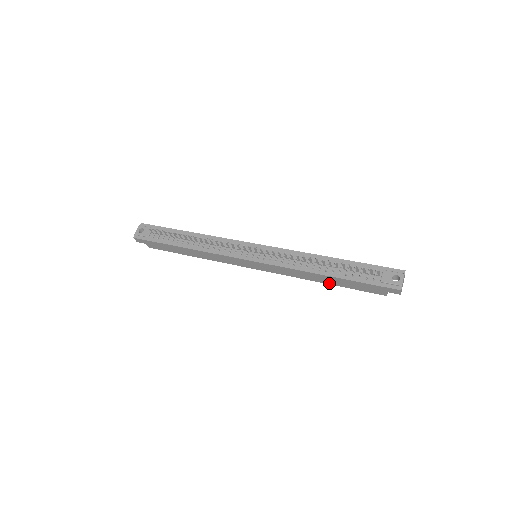
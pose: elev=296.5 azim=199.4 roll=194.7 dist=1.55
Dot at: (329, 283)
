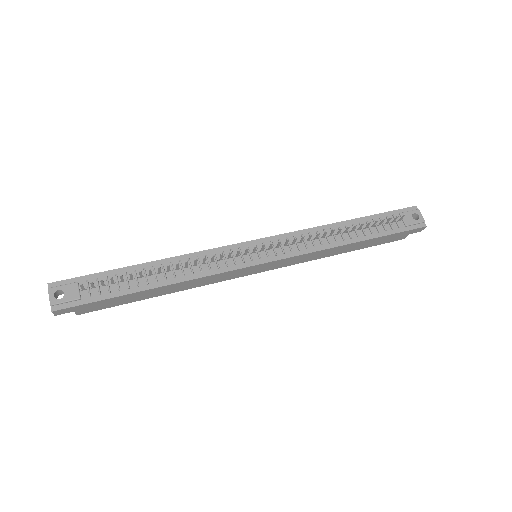
Dot at: (349, 251)
